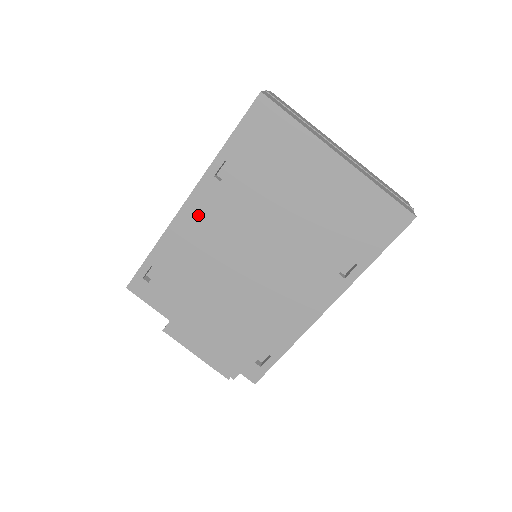
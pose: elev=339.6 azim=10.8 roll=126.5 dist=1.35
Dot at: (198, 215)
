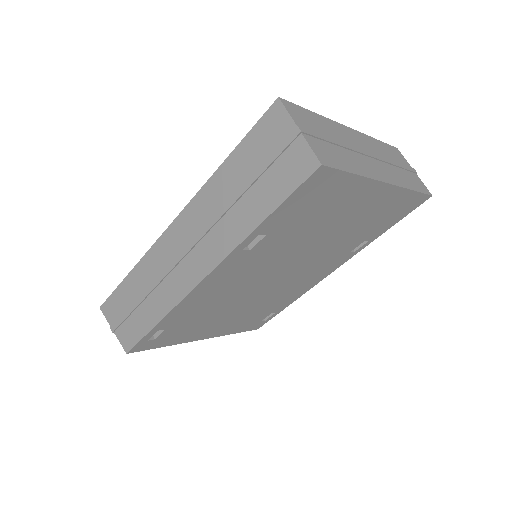
Dot at: (218, 281)
